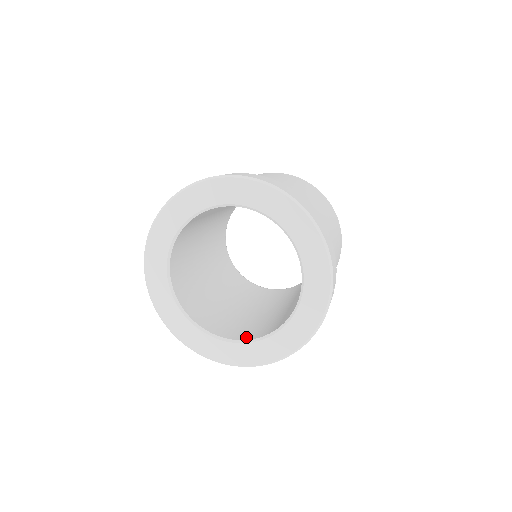
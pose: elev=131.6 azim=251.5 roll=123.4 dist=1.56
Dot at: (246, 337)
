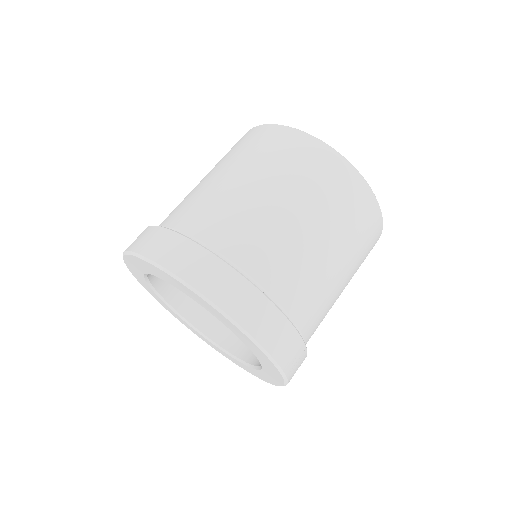
Dot at: (240, 352)
